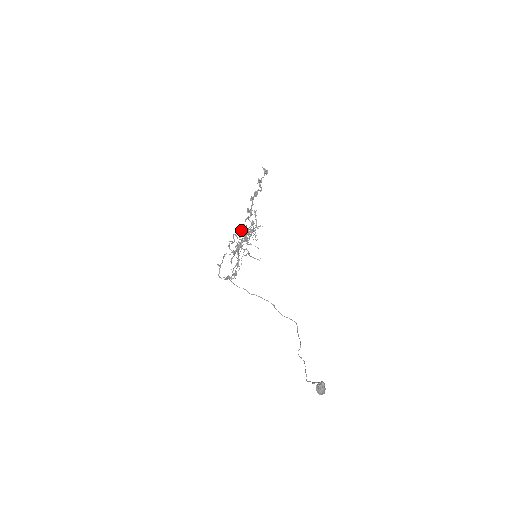
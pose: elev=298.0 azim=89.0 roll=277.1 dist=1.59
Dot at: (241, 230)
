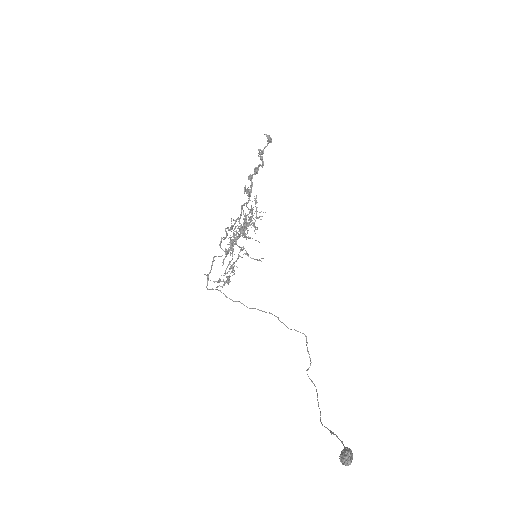
Dot at: occluded
